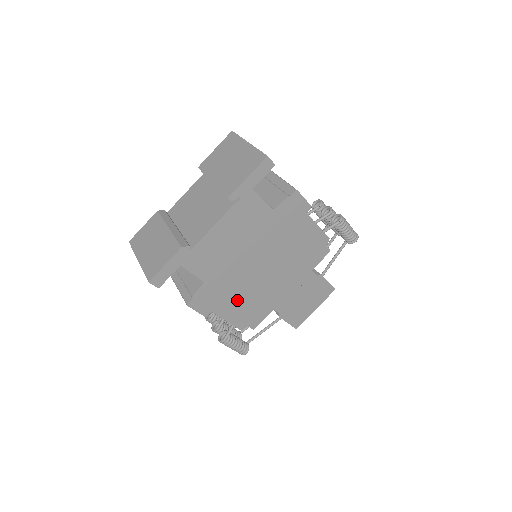
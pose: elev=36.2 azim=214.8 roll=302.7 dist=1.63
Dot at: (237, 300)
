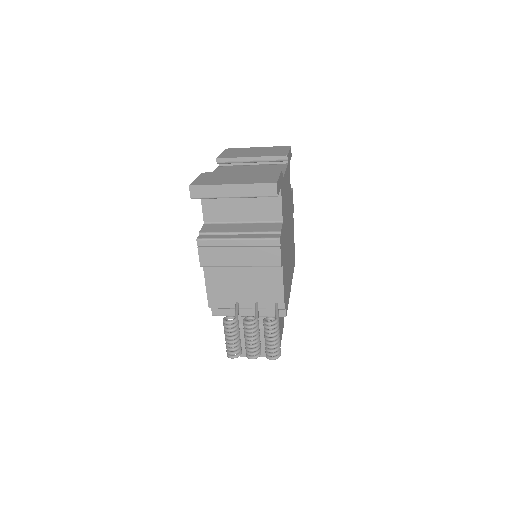
Dot at: (285, 266)
